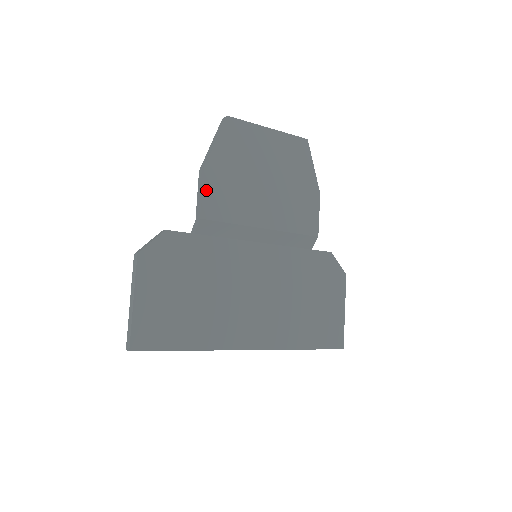
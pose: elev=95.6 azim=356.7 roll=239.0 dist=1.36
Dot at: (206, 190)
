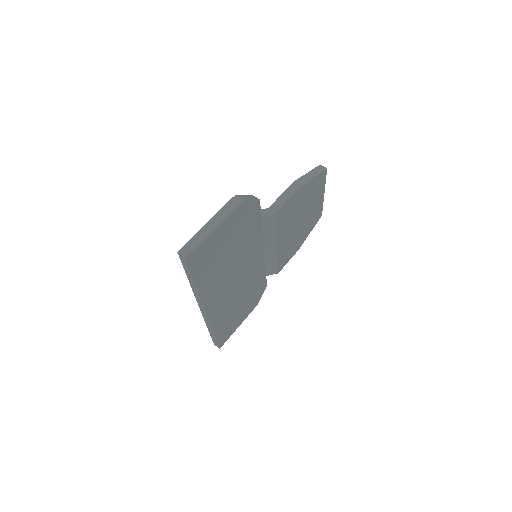
Dot at: (291, 199)
